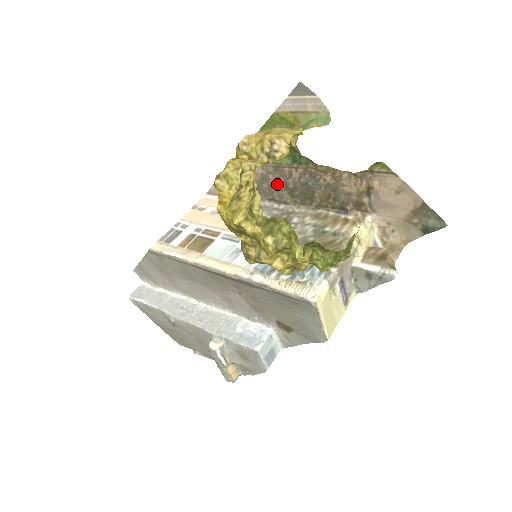
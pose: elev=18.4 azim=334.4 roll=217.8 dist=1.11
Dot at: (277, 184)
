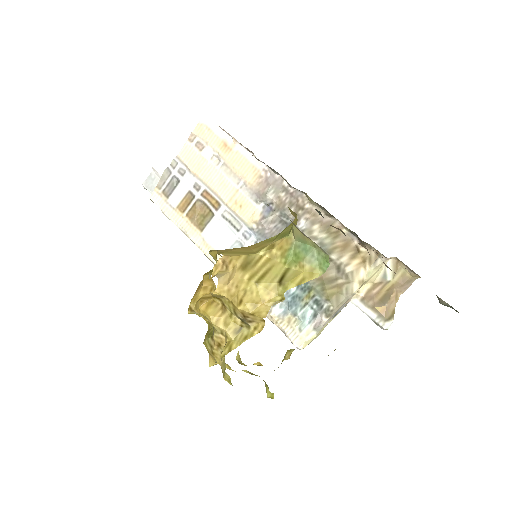
Dot at: occluded
